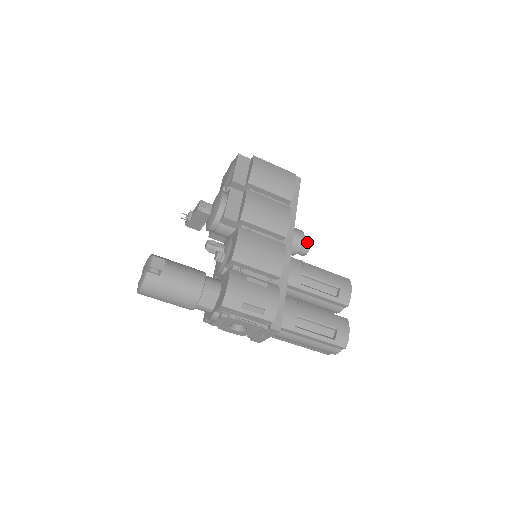
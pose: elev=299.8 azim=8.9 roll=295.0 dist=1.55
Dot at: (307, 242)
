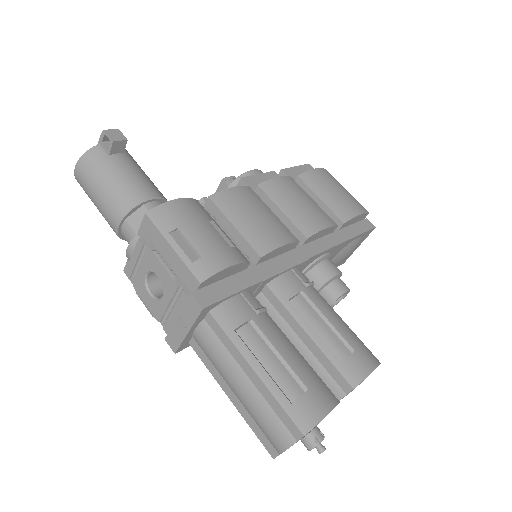
Dot at: (340, 285)
